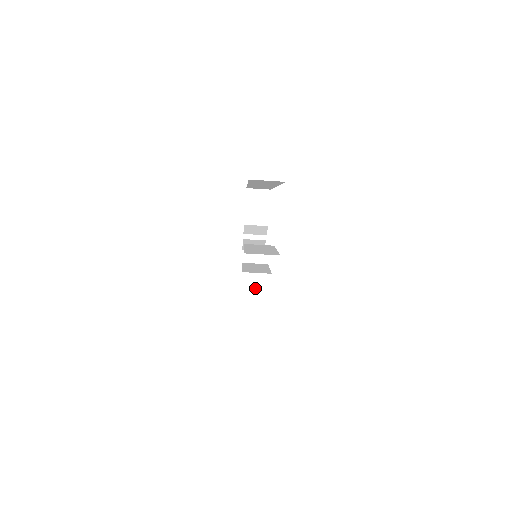
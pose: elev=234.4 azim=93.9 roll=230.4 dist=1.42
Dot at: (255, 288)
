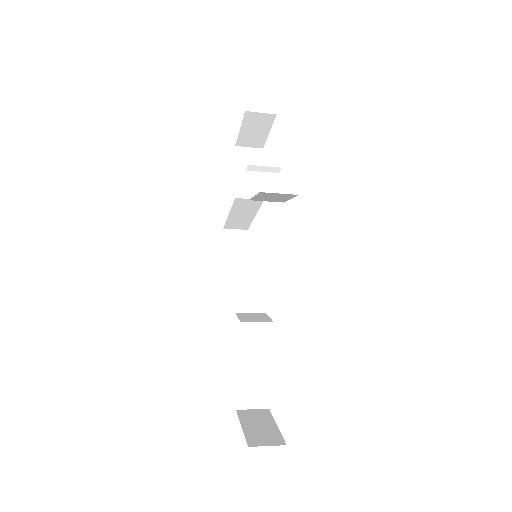
Dot at: occluded
